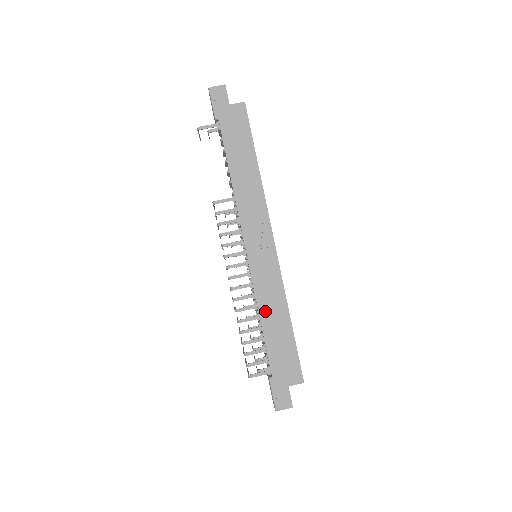
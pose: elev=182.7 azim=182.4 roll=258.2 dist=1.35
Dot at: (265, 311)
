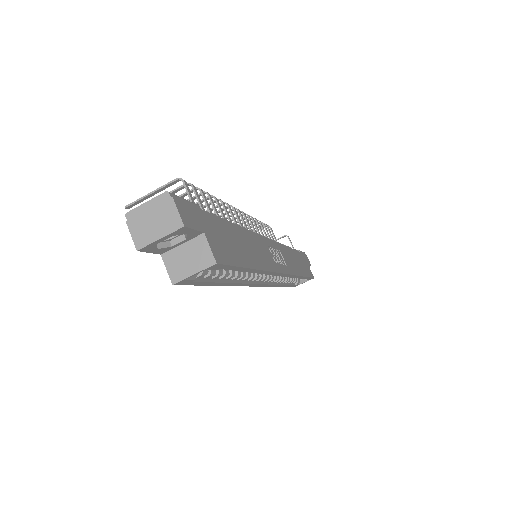
Dot at: (248, 237)
